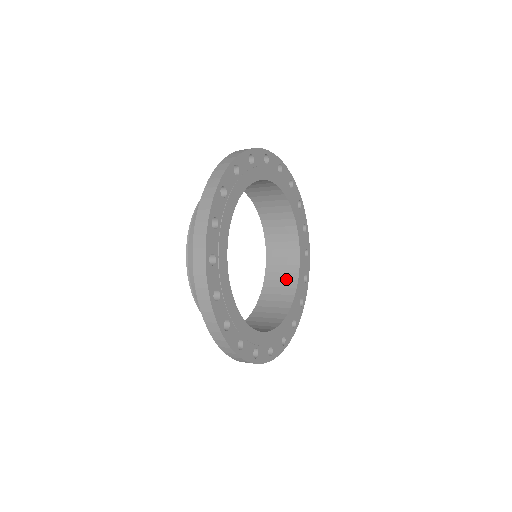
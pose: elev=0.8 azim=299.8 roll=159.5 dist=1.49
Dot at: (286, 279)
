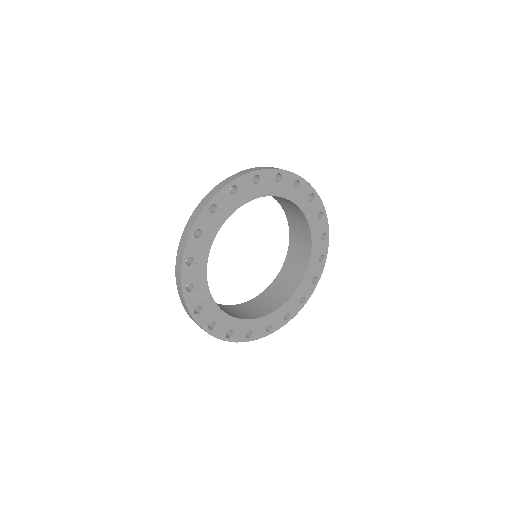
Dot at: (272, 303)
